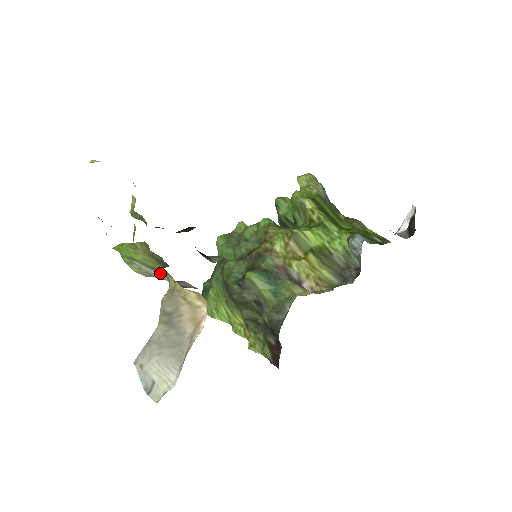
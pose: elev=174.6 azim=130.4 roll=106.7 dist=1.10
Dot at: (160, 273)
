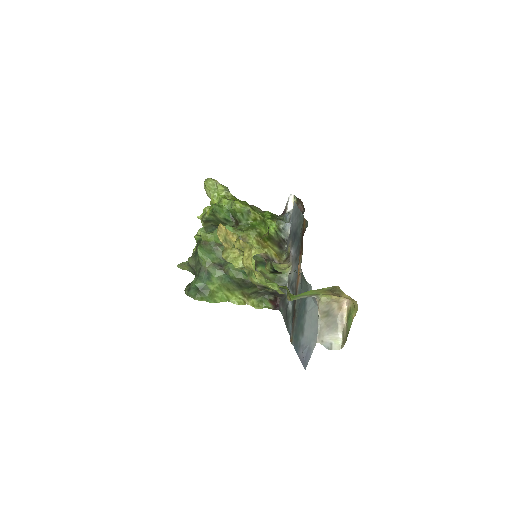
Dot at: (313, 295)
